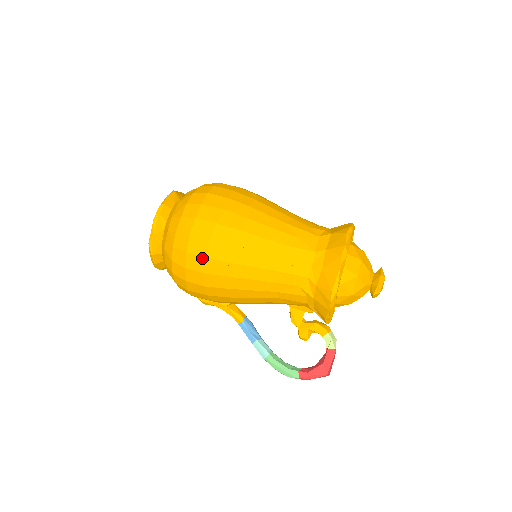
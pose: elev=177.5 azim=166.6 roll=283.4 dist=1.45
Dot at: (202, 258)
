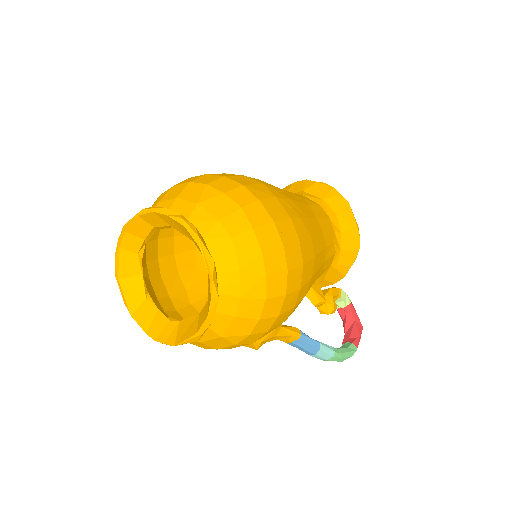
Dot at: (297, 244)
